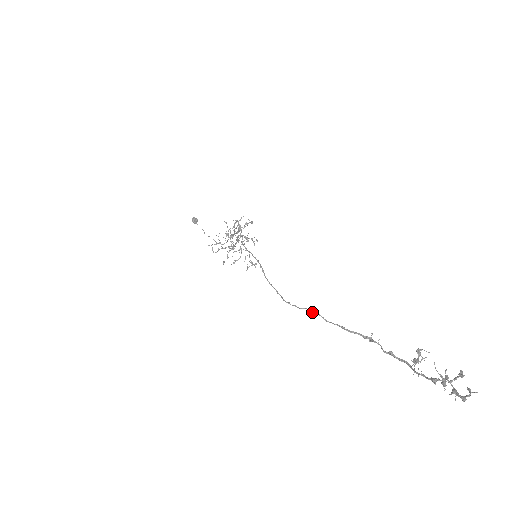
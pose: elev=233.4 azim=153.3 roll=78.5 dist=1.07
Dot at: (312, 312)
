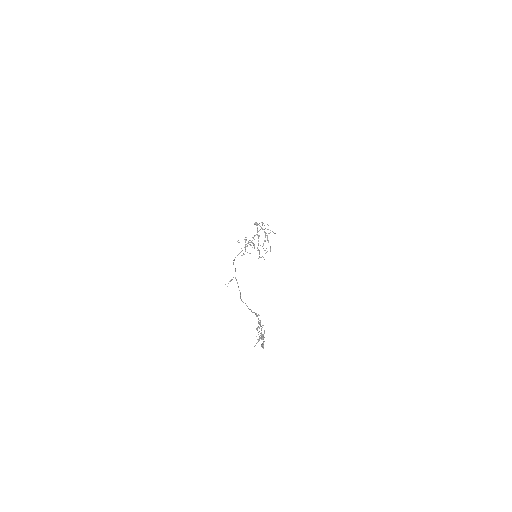
Dot at: occluded
